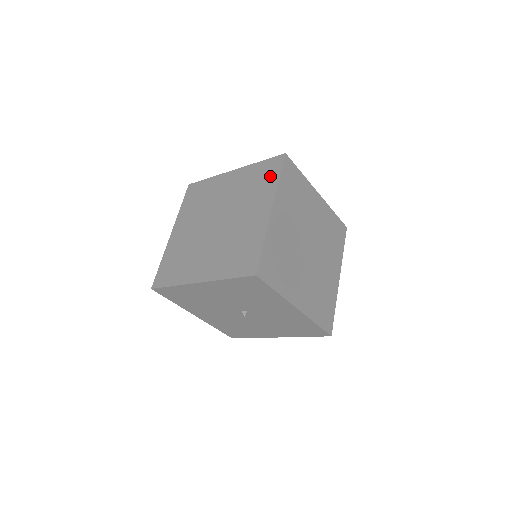
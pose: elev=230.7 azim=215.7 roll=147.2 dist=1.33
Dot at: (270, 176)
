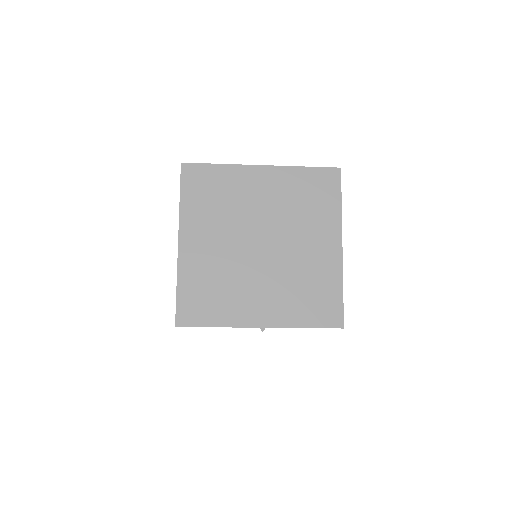
Dot at: (327, 196)
